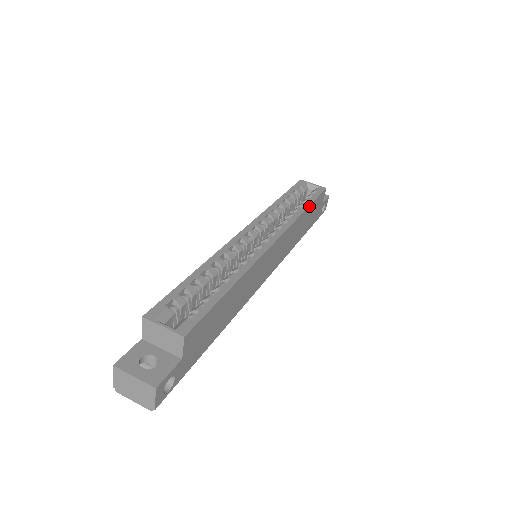
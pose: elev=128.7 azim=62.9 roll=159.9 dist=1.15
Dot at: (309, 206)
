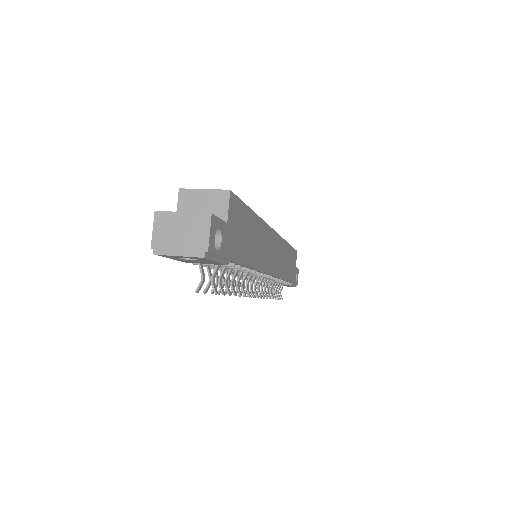
Dot at: (289, 245)
